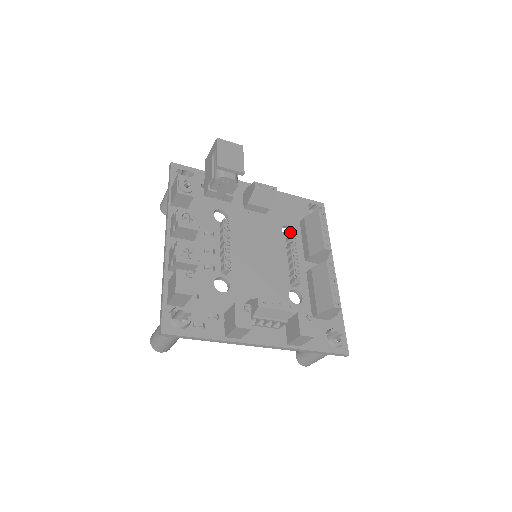
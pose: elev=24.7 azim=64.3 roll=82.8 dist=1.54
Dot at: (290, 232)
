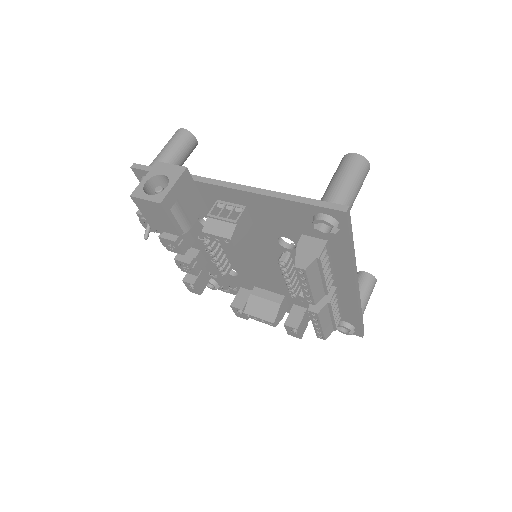
Dot at: occluded
